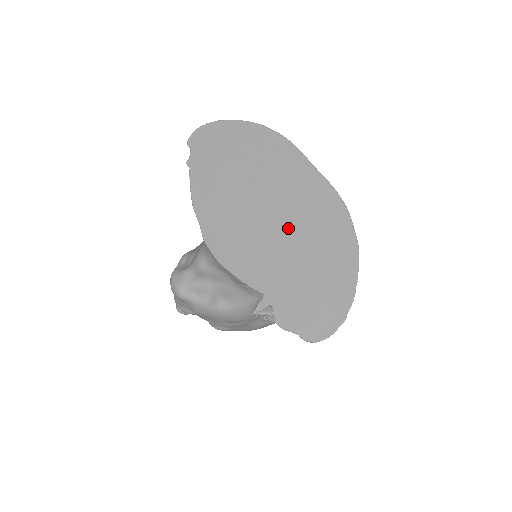
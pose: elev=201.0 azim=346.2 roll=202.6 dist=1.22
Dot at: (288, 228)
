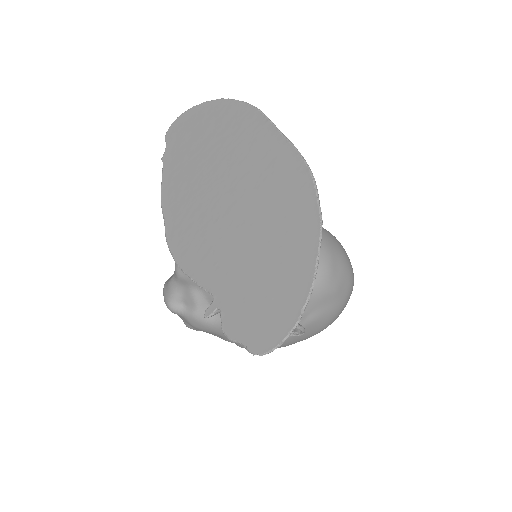
Dot at: (246, 212)
